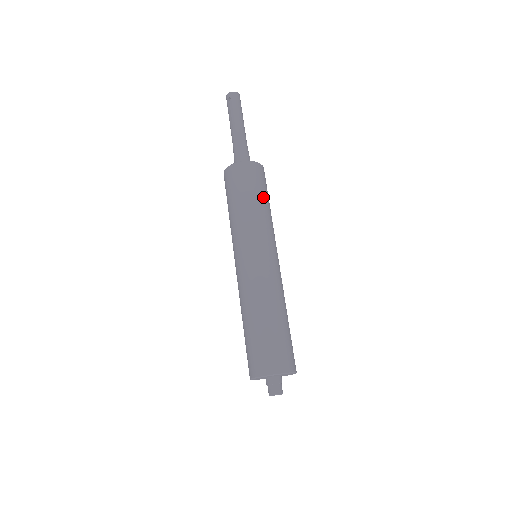
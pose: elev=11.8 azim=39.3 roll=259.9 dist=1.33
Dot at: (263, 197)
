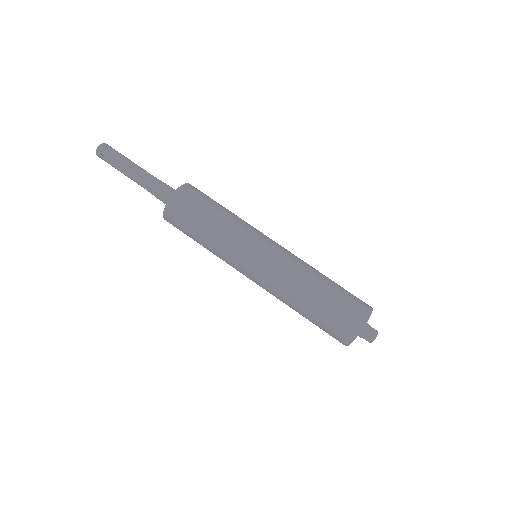
Dot at: (214, 209)
